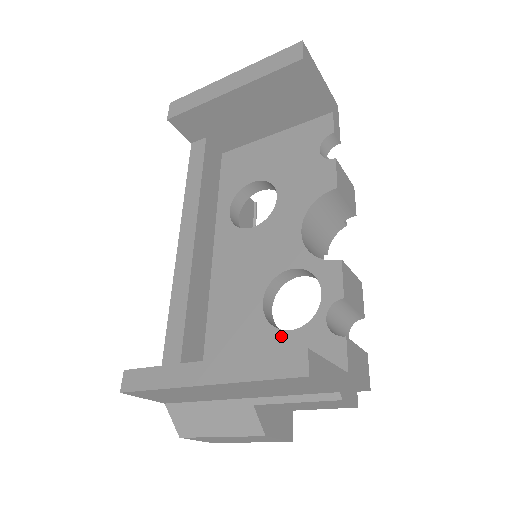
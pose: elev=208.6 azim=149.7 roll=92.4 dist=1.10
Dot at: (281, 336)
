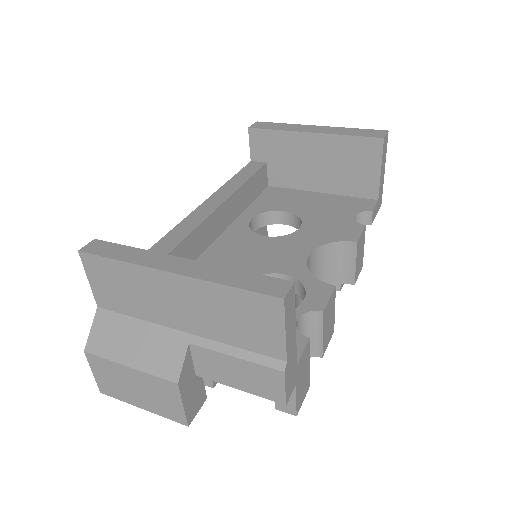
Dot at: occluded
